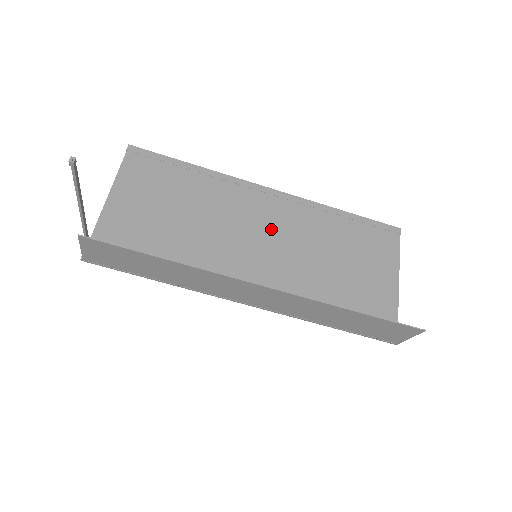
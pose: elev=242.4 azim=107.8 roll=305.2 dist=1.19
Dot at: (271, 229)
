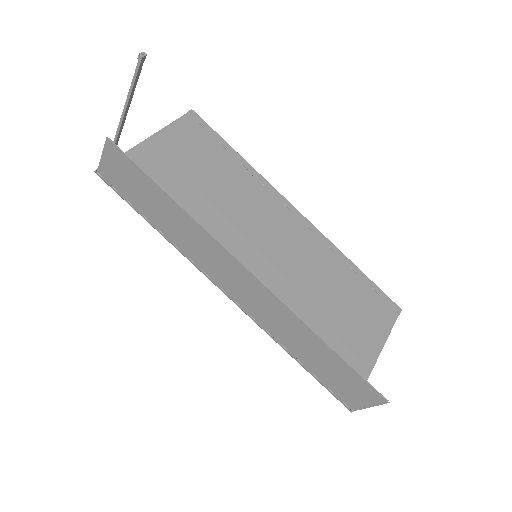
Dot at: (281, 243)
